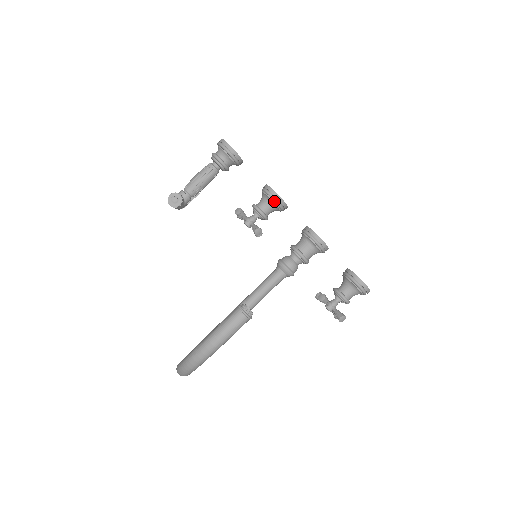
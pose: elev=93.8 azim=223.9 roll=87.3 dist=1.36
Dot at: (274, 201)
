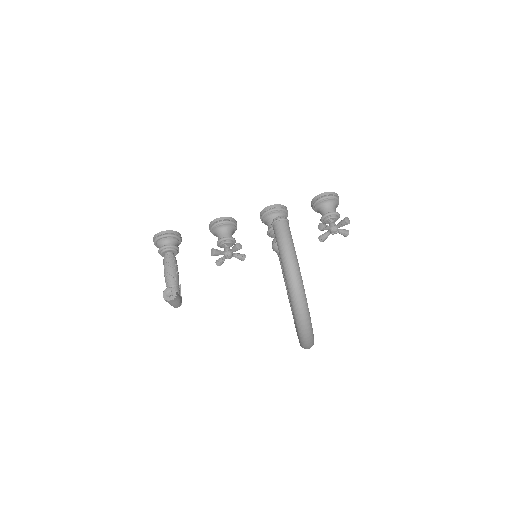
Dot at: (224, 223)
